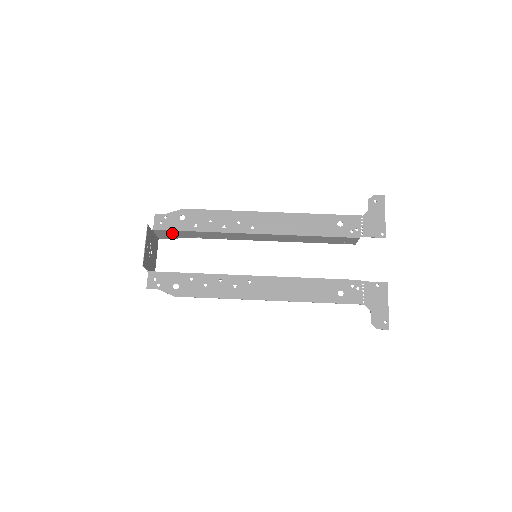
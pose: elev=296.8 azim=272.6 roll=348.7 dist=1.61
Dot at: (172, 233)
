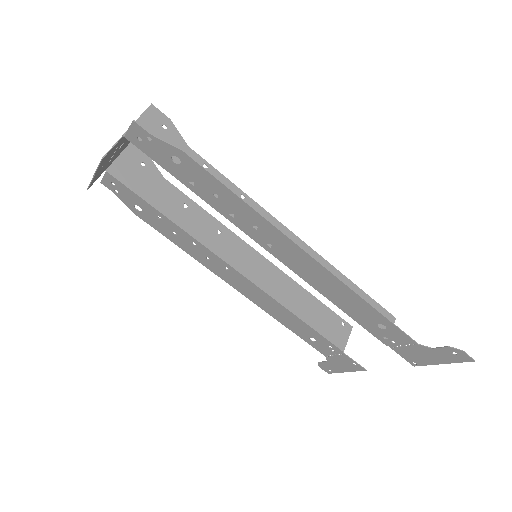
Dot at: occluded
